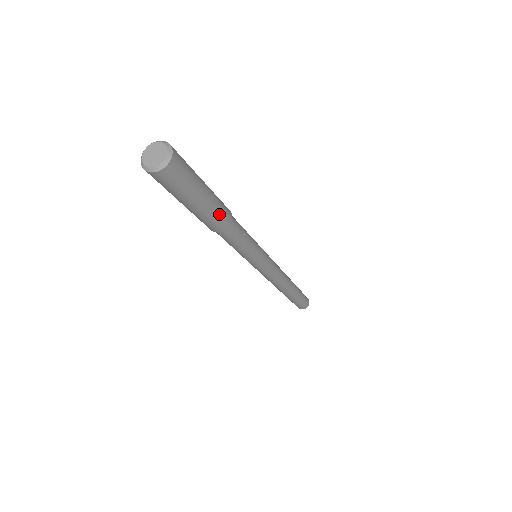
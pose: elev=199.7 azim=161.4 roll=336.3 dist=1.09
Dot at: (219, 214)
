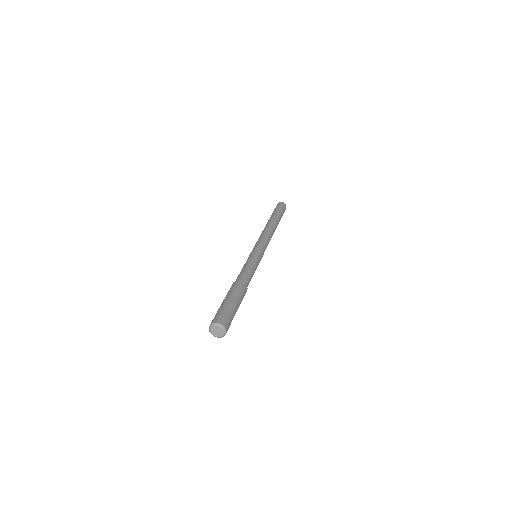
Dot at: occluded
